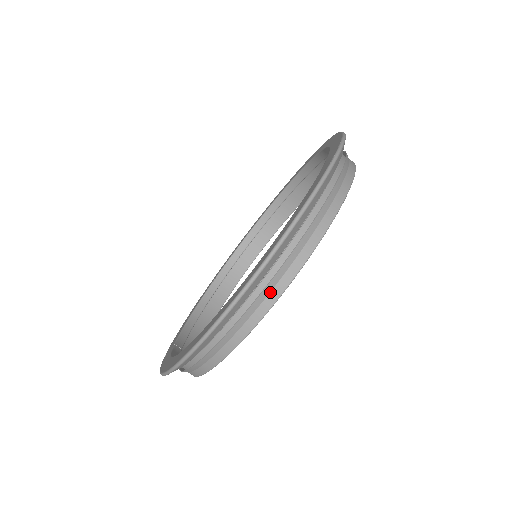
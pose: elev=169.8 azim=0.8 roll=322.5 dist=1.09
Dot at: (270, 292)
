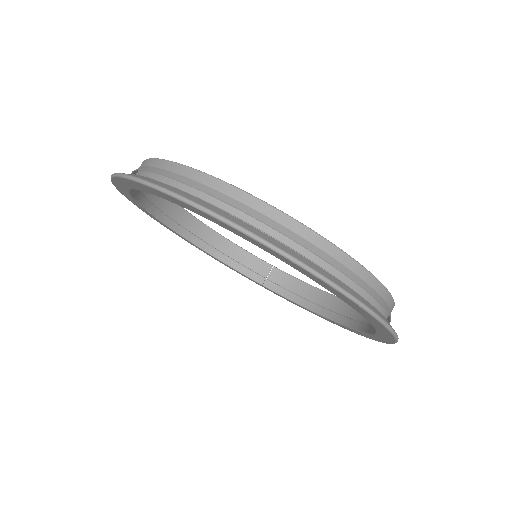
Dot at: (388, 316)
